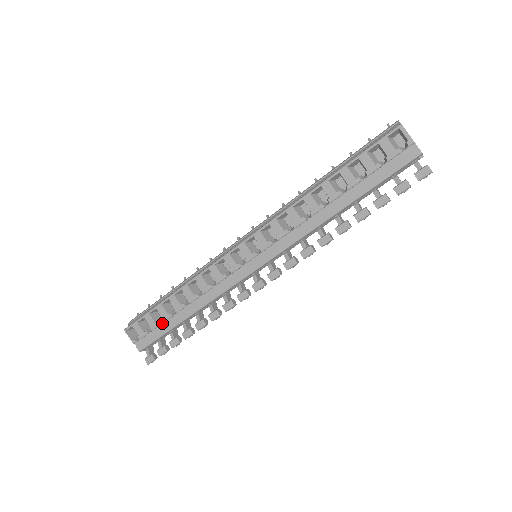
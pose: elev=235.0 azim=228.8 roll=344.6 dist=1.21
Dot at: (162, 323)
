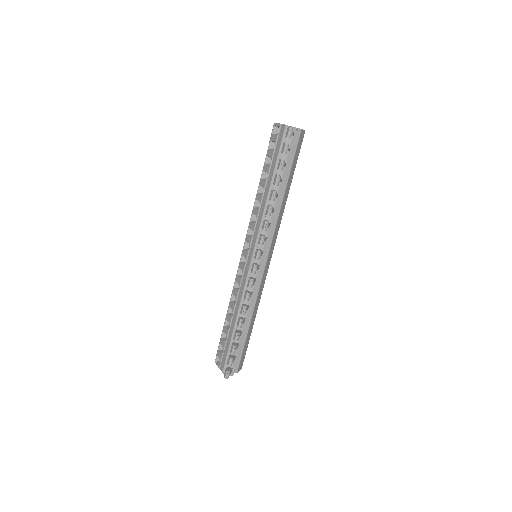
Dot at: (227, 340)
